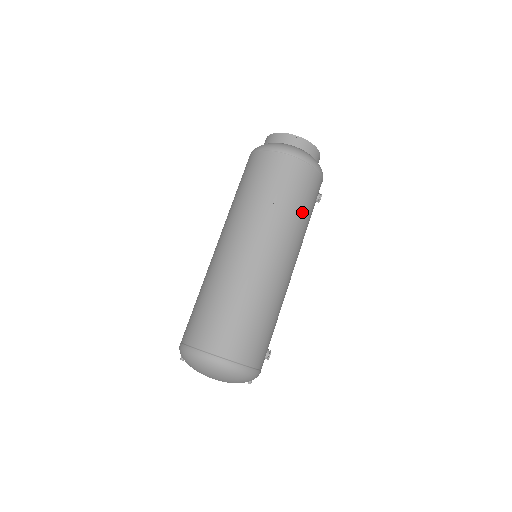
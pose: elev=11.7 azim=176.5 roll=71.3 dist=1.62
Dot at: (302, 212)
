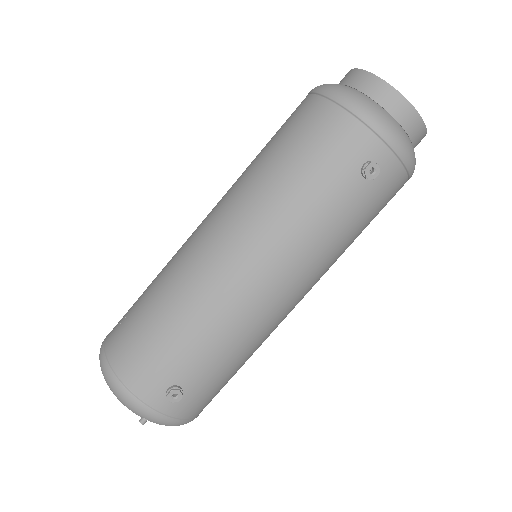
Dot at: (290, 177)
